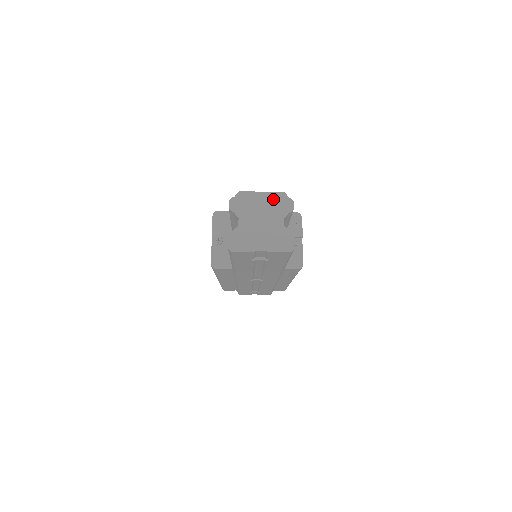
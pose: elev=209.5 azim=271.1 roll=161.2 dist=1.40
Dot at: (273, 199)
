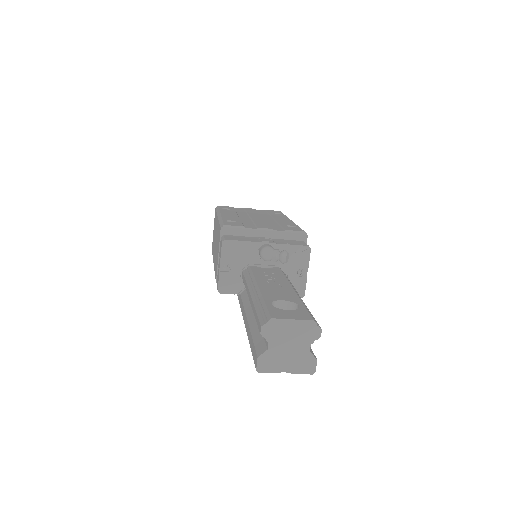
Dot at: (303, 327)
